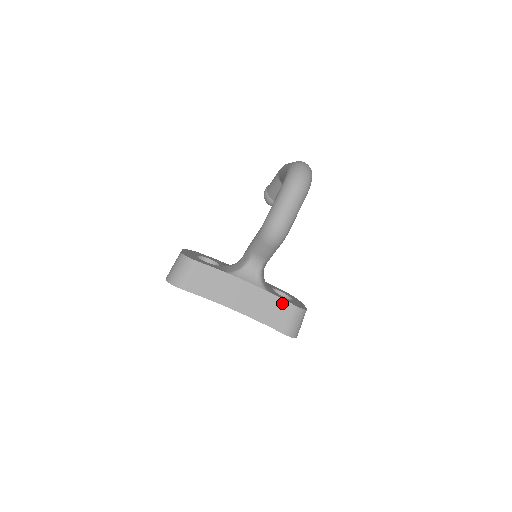
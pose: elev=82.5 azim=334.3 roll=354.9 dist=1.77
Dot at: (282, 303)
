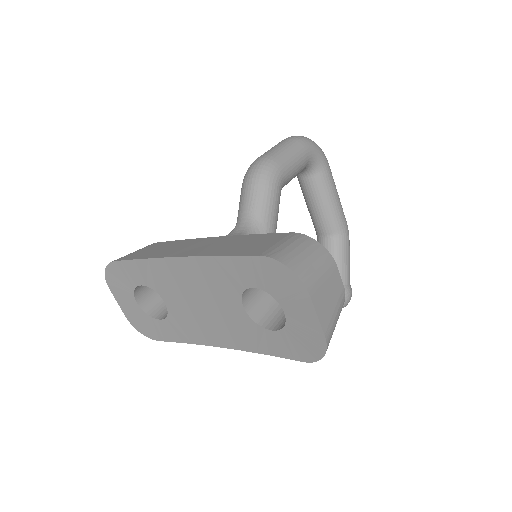
Dot at: (269, 236)
